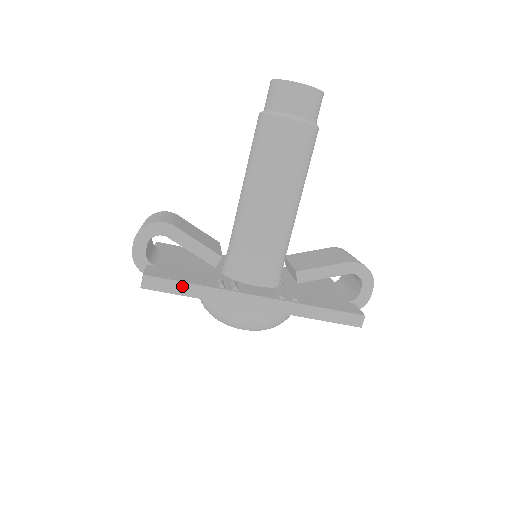
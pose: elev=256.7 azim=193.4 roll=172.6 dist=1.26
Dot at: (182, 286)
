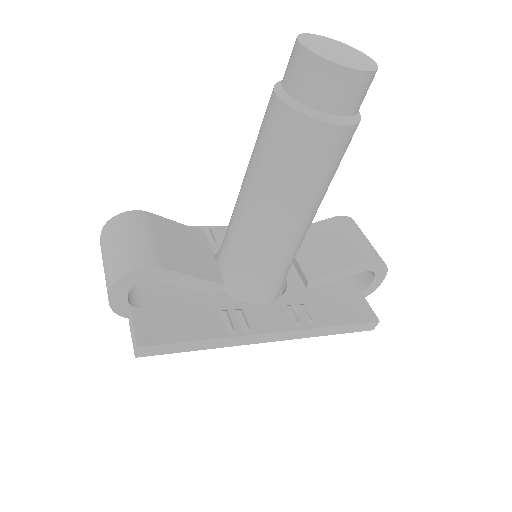
Dot at: (186, 345)
